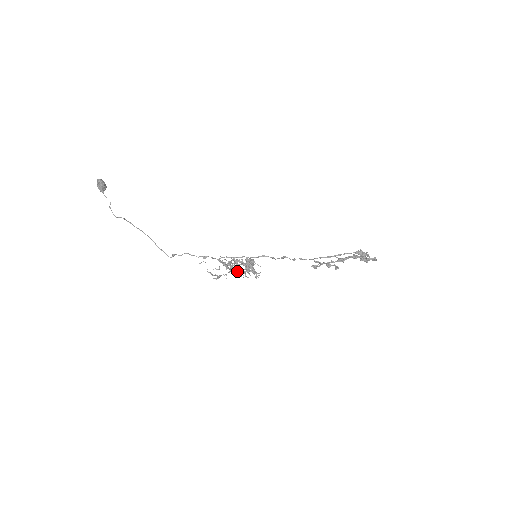
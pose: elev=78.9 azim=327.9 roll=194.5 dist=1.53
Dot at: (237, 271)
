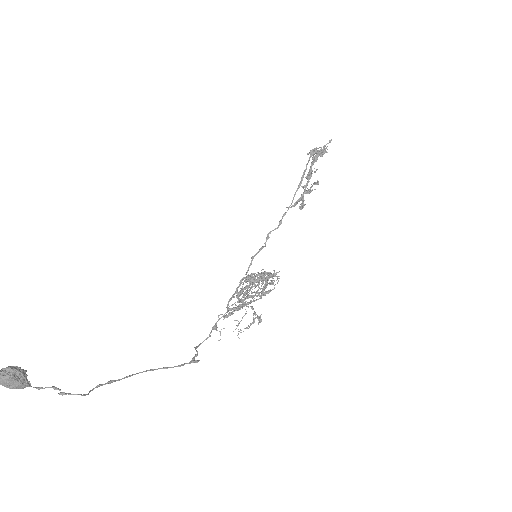
Dot at: (261, 292)
